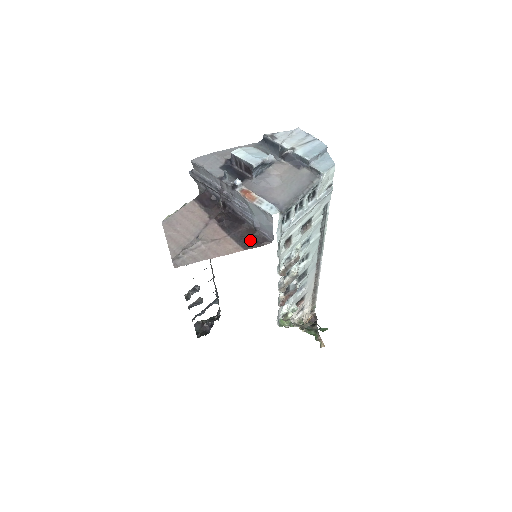
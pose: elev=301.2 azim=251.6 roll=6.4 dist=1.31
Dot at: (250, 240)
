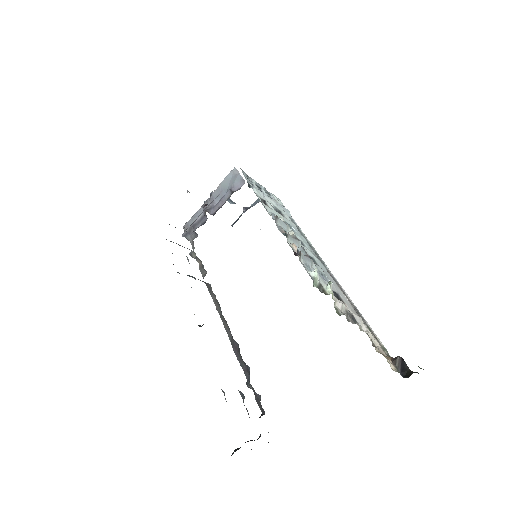
Dot at: occluded
